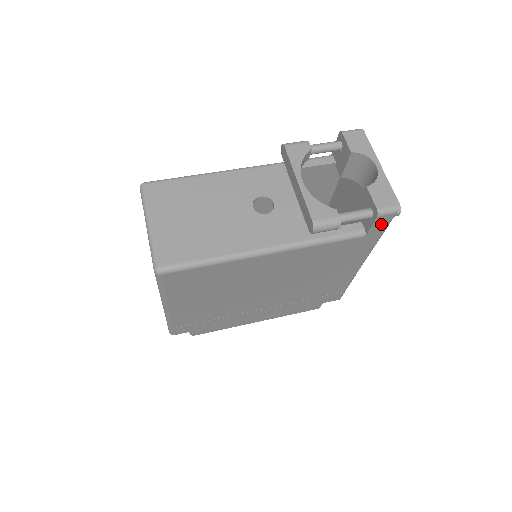
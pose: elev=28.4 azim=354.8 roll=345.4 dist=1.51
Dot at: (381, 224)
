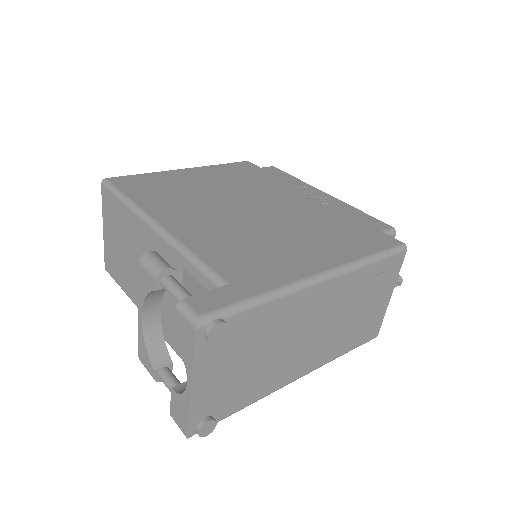
Dot at: occluded
